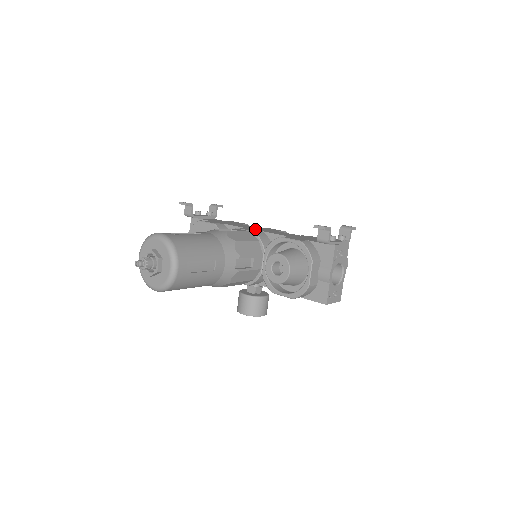
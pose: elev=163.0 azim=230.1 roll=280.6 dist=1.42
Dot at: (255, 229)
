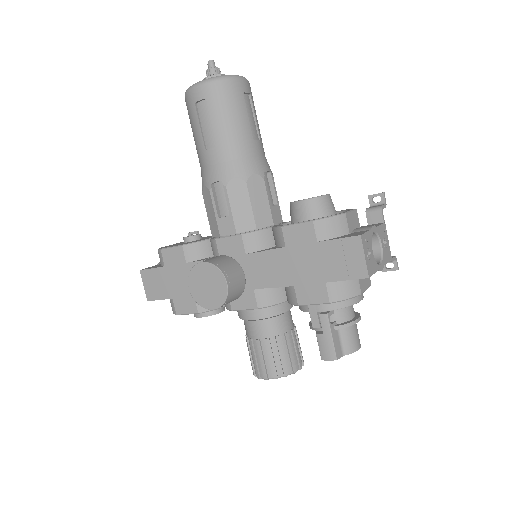
Dot at: occluded
